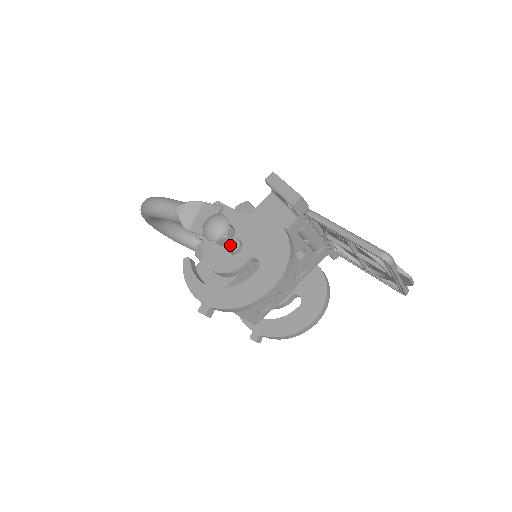
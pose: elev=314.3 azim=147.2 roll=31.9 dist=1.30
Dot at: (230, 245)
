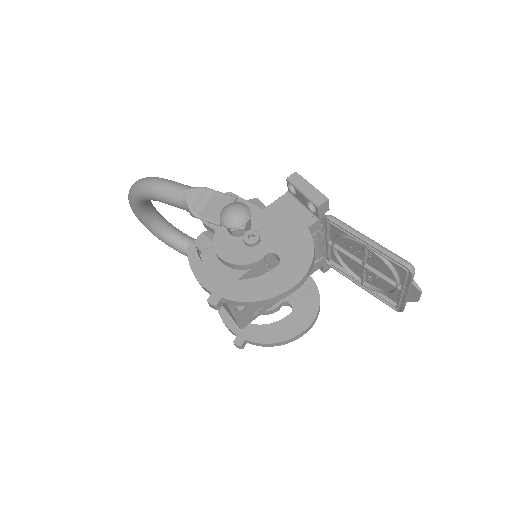
Dot at: (248, 236)
